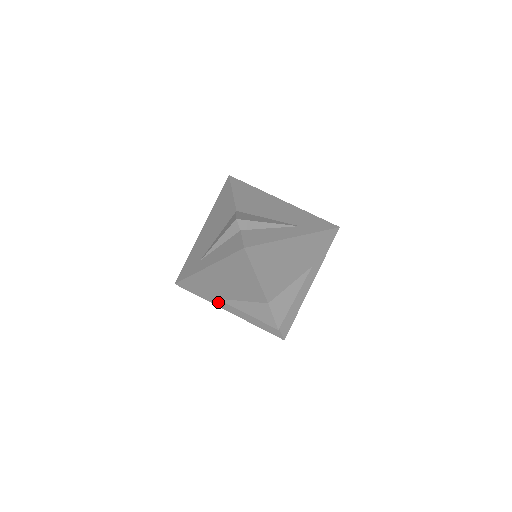
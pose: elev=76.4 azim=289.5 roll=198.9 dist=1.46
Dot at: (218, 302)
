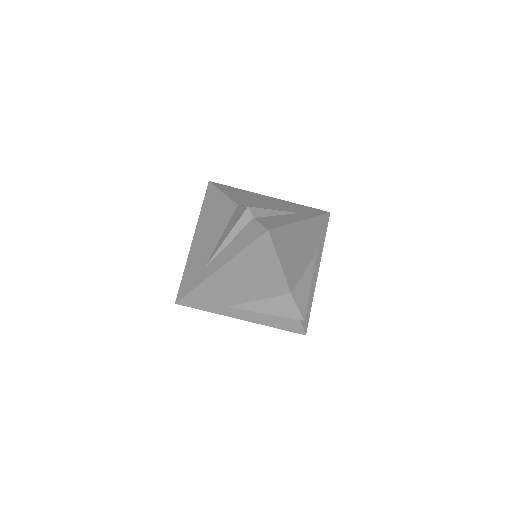
Dot at: (229, 311)
